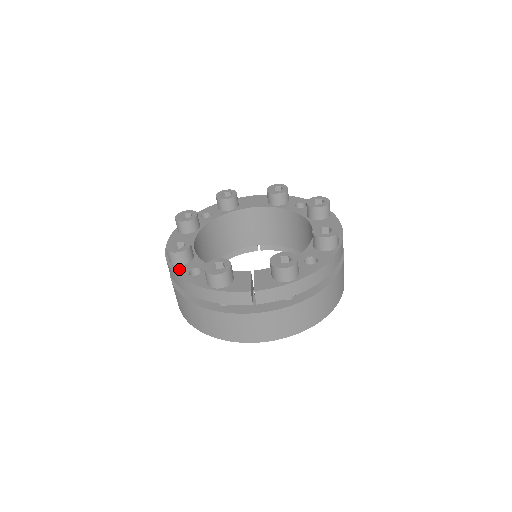
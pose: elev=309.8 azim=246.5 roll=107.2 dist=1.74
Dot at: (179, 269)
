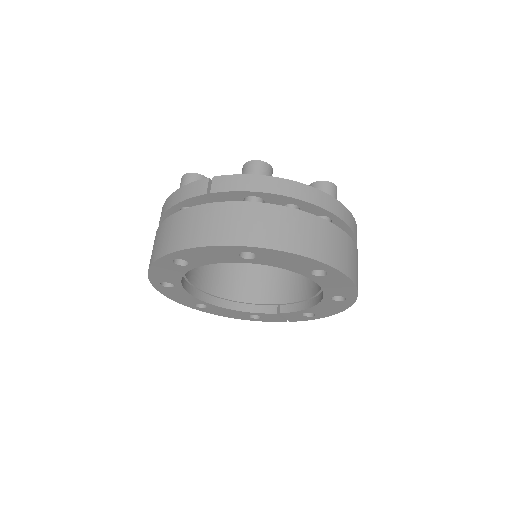
Dot at: occluded
